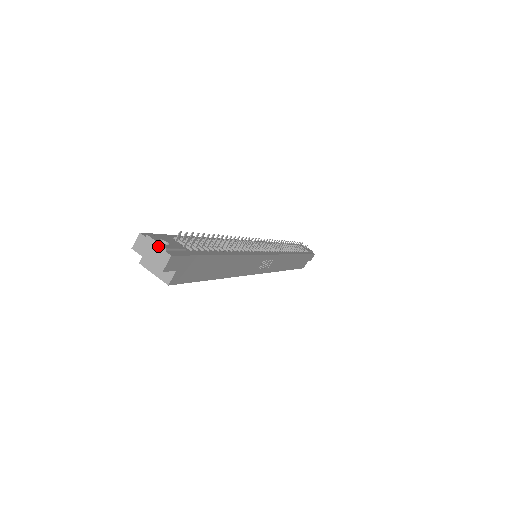
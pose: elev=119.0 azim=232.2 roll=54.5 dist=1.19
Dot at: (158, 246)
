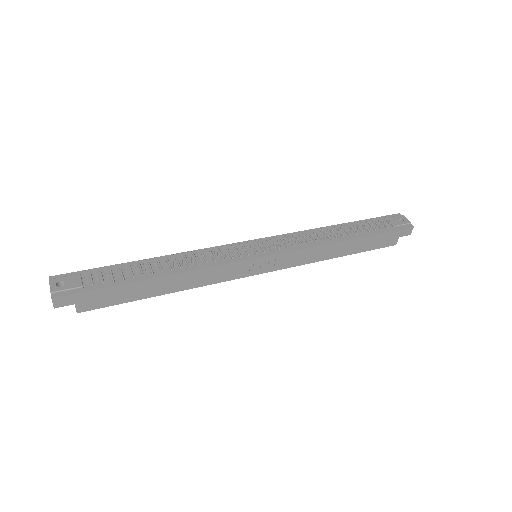
Dot at: (50, 289)
